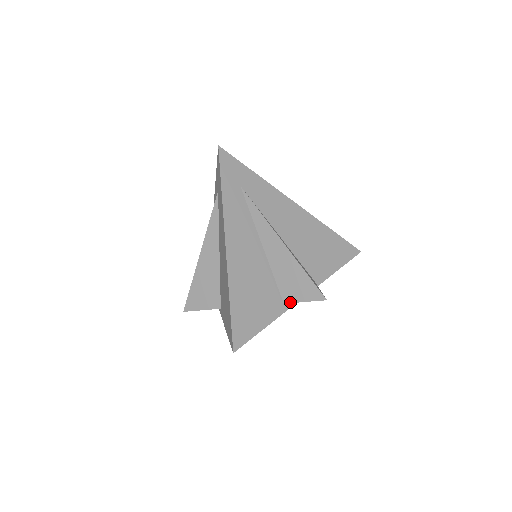
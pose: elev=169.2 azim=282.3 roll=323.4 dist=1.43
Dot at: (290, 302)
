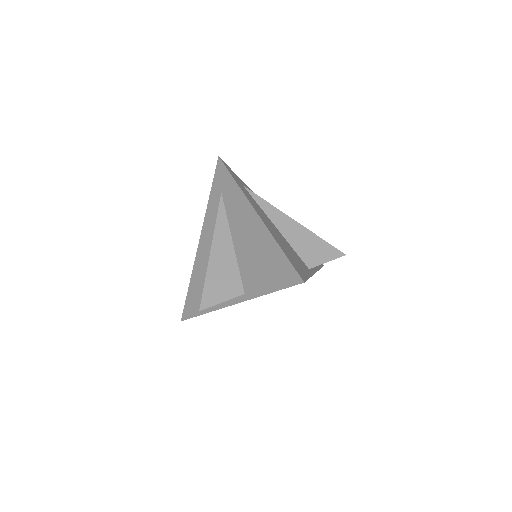
Dot at: (314, 266)
